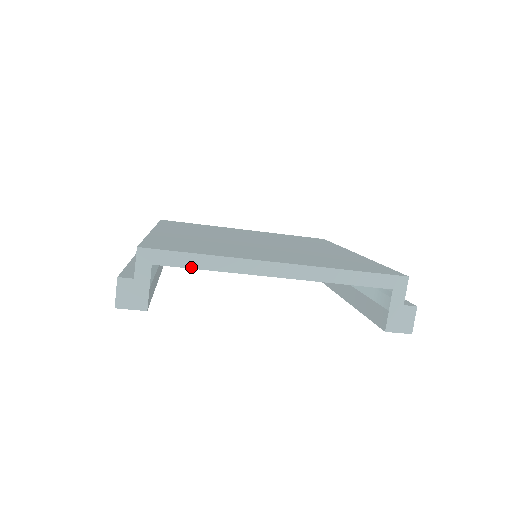
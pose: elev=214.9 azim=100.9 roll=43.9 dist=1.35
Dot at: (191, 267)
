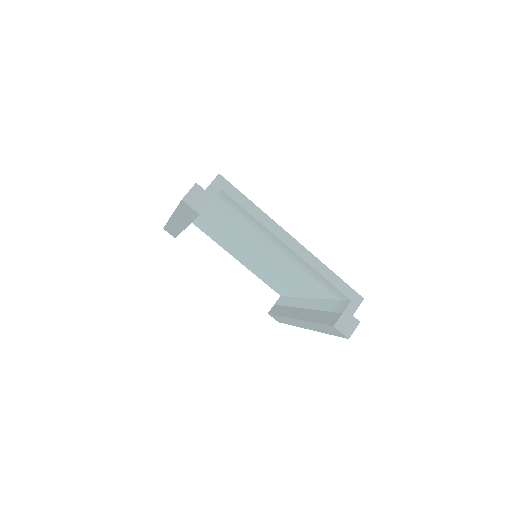
Dot at: (242, 206)
